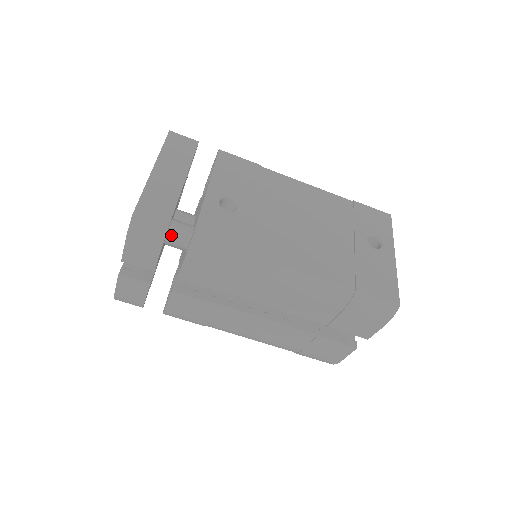
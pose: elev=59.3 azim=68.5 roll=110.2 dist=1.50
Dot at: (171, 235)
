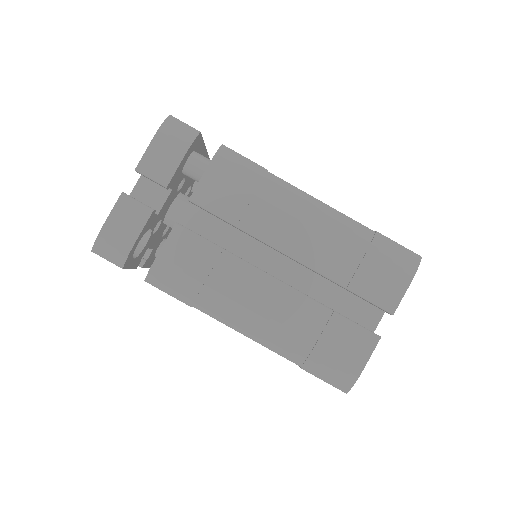
Dot at: (195, 156)
